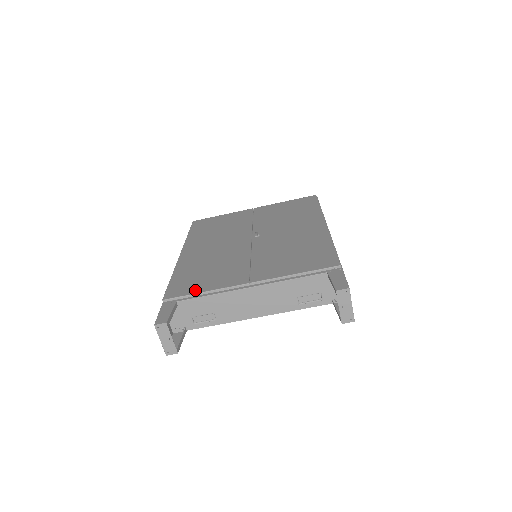
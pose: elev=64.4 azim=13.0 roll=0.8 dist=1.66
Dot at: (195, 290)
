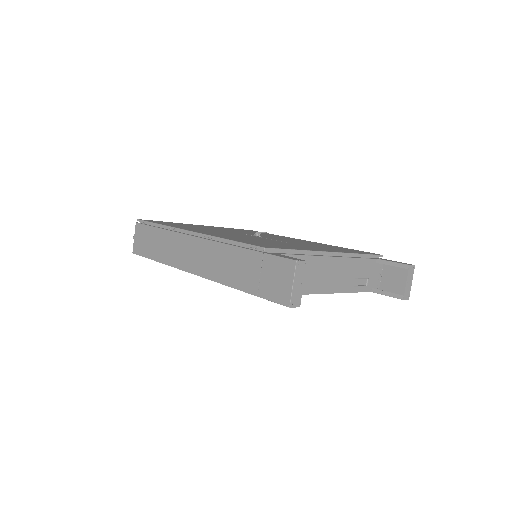
Dot at: occluded
